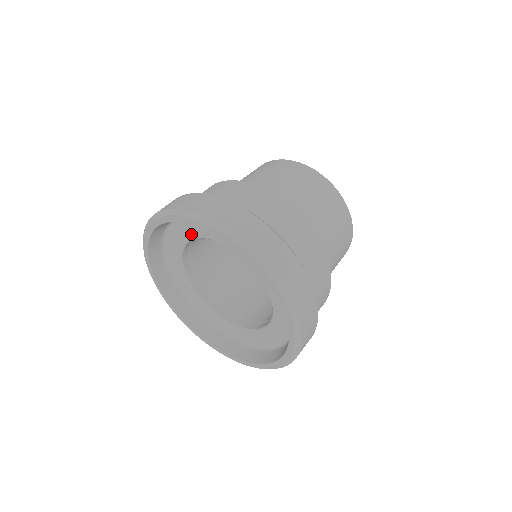
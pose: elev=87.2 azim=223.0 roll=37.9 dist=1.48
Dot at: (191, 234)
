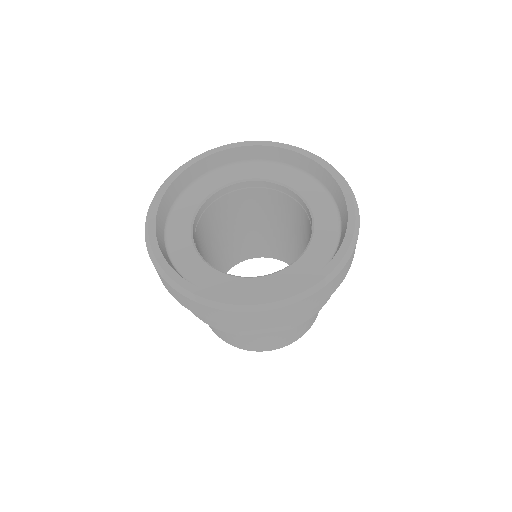
Dot at: (268, 175)
